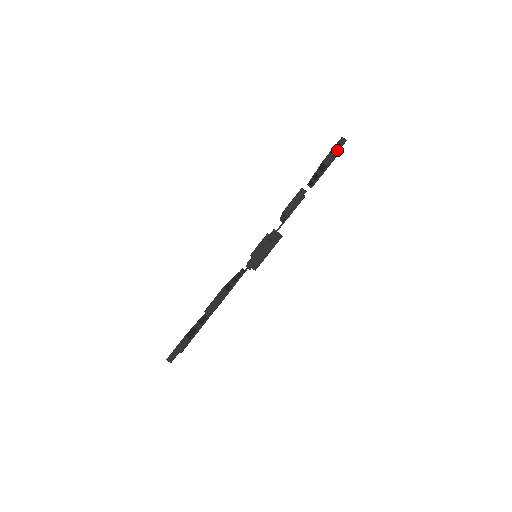
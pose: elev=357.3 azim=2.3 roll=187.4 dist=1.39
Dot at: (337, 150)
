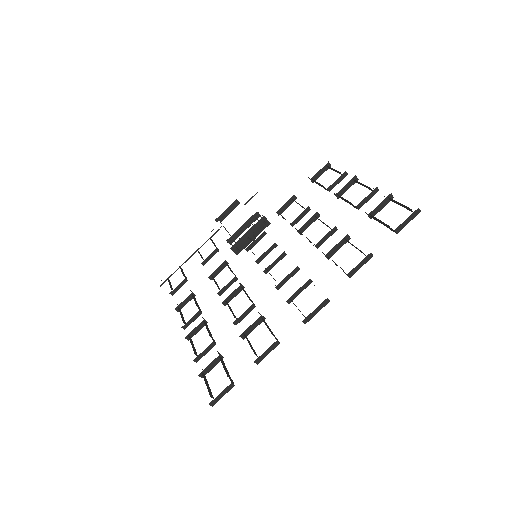
Dot at: (410, 220)
